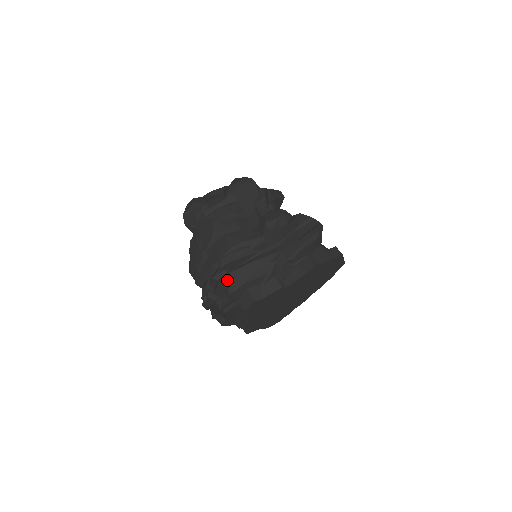
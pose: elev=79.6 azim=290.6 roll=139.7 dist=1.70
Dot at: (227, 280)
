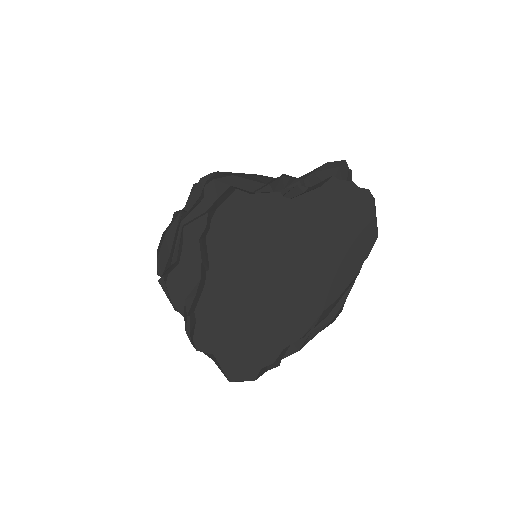
Dot at: (212, 175)
